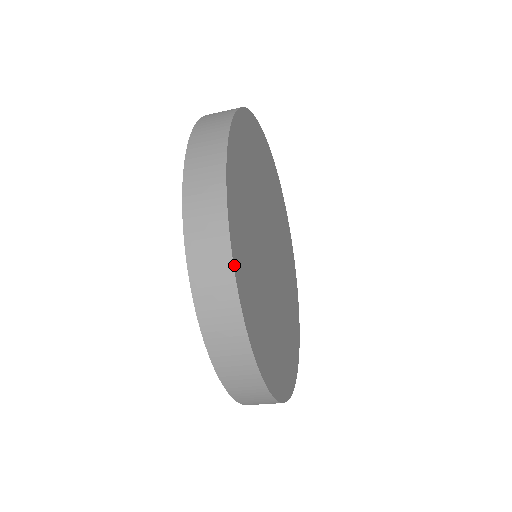
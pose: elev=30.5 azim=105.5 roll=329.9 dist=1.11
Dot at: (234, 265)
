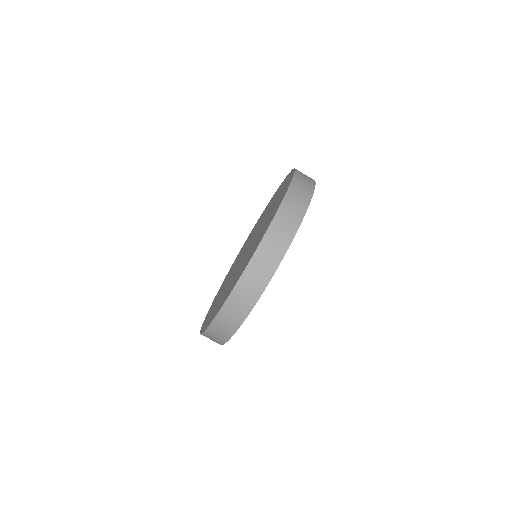
Dot at: occluded
